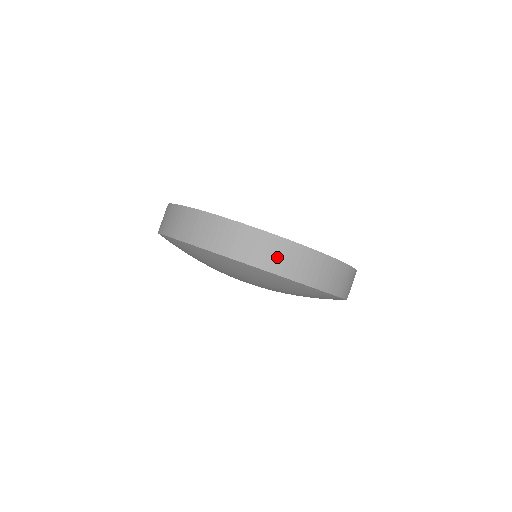
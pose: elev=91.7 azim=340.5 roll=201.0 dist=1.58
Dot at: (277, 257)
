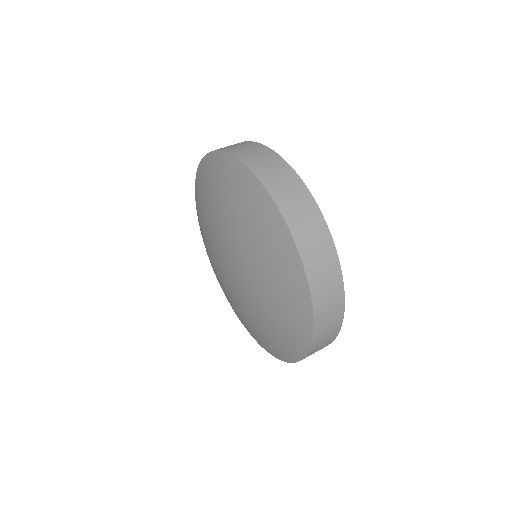
Dot at: occluded
